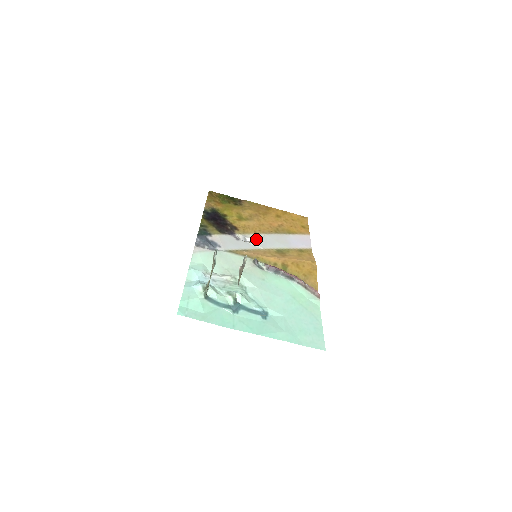
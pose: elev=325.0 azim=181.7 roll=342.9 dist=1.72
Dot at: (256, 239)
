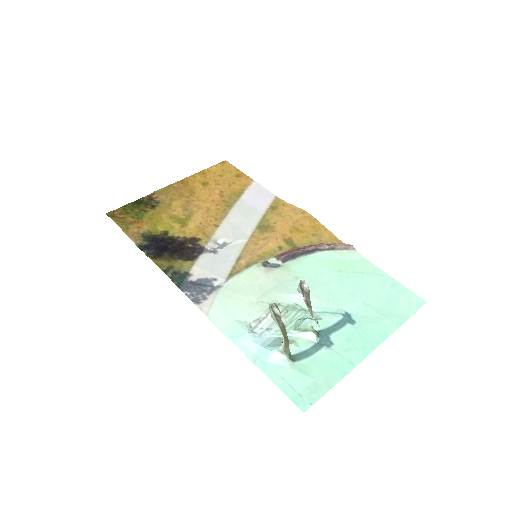
Dot at: (227, 234)
